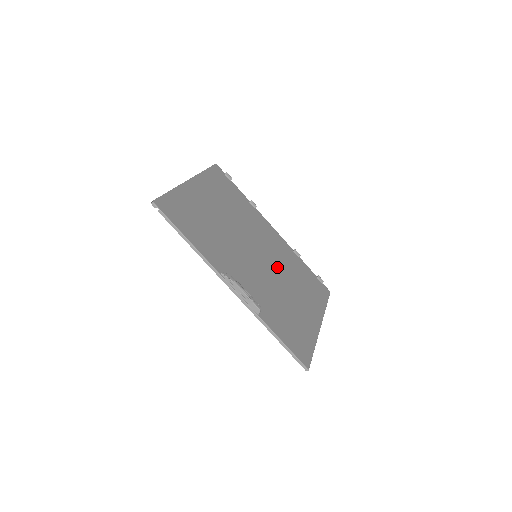
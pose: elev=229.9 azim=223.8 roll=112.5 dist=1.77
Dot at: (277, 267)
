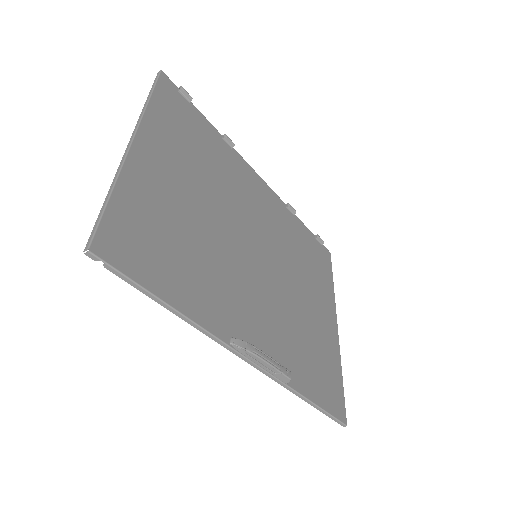
Dot at: (280, 257)
